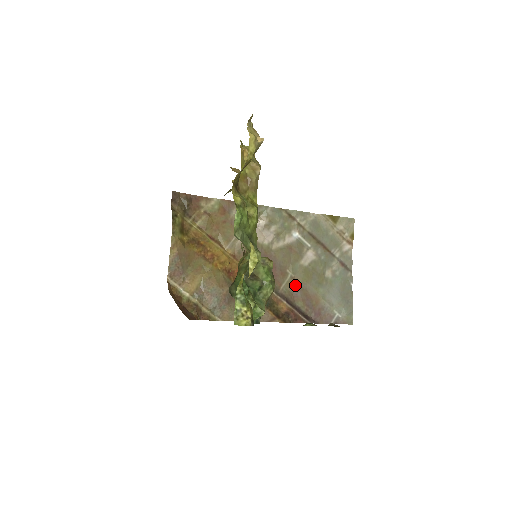
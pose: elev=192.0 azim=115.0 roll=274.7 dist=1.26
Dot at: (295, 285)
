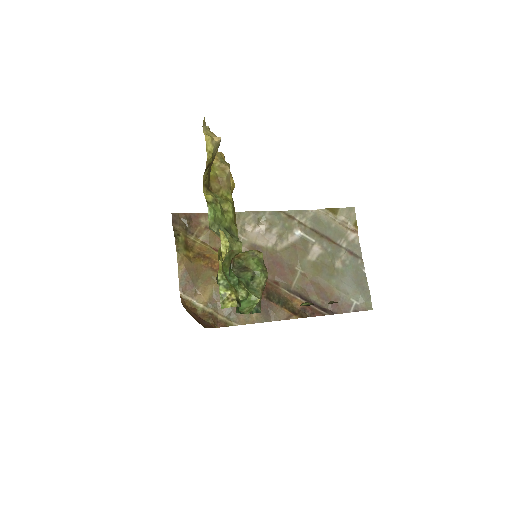
Dot at: (306, 281)
